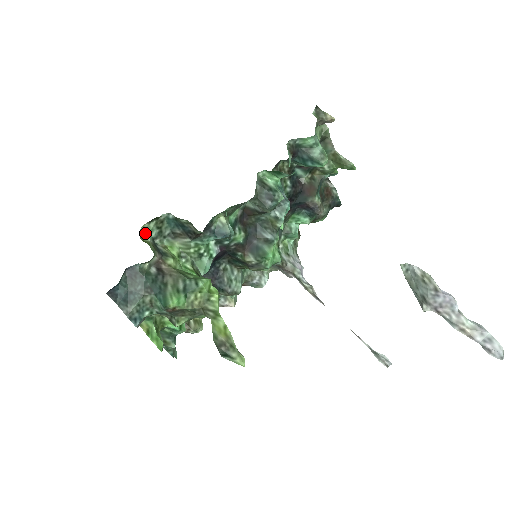
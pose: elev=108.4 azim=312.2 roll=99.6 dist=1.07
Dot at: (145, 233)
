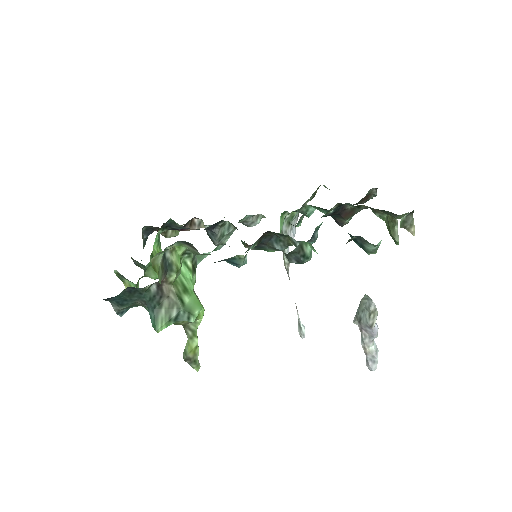
Dot at: (158, 256)
